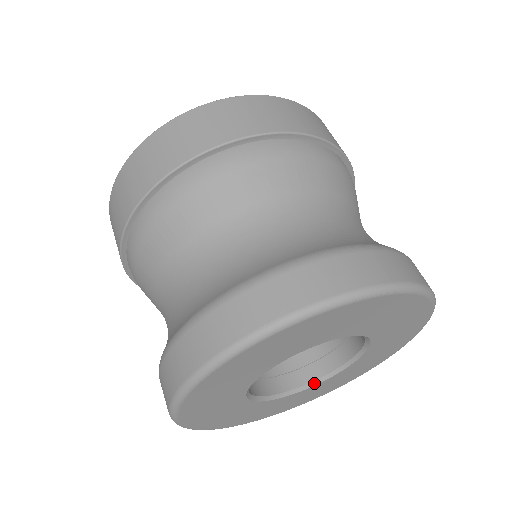
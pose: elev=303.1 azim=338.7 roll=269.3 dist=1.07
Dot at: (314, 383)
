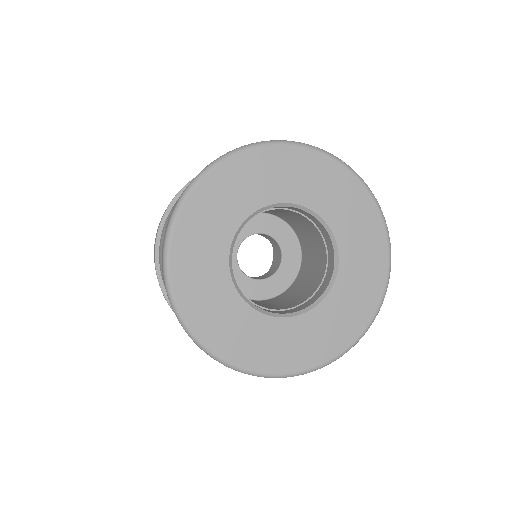
Dot at: (249, 303)
